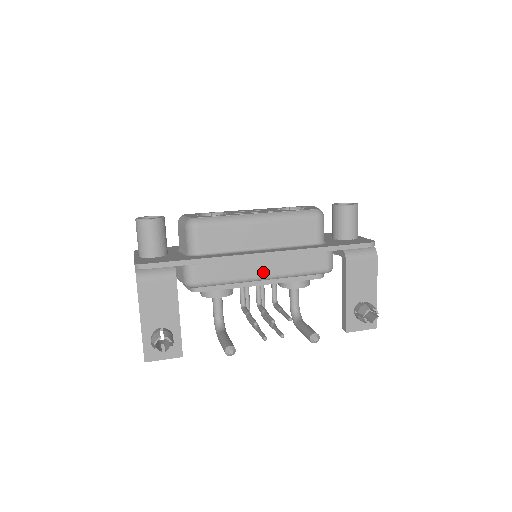
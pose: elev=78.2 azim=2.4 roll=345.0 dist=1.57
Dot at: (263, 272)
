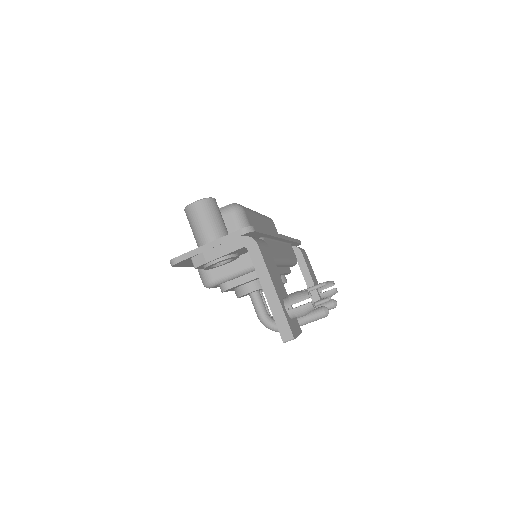
Dot at: (284, 255)
